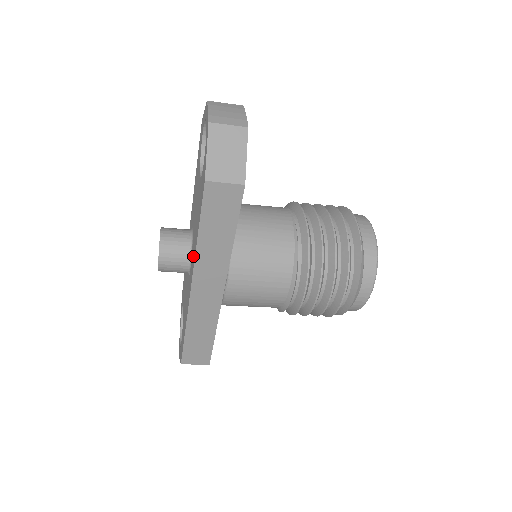
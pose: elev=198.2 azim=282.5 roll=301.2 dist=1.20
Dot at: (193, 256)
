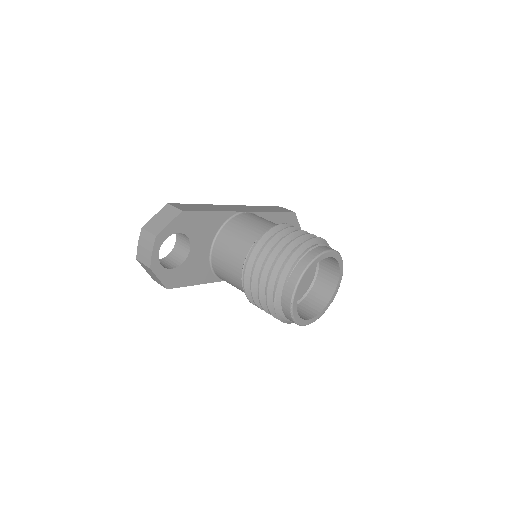
Dot at: occluded
